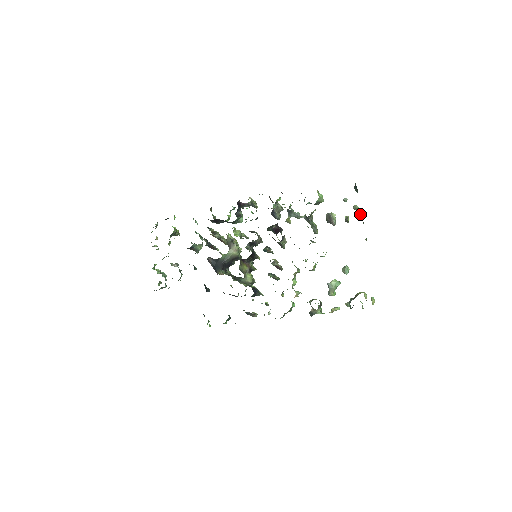
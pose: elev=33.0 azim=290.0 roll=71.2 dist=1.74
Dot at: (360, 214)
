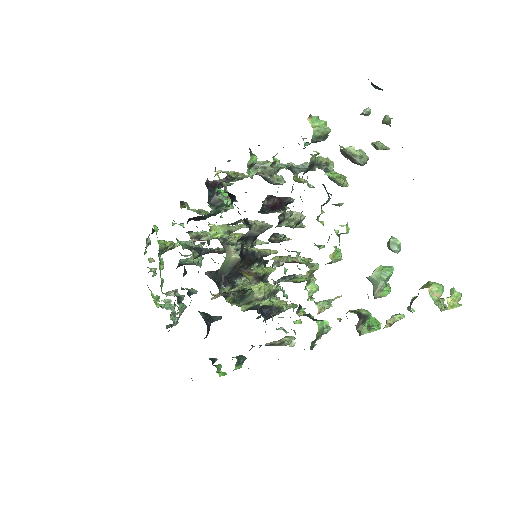
Dot at: occluded
